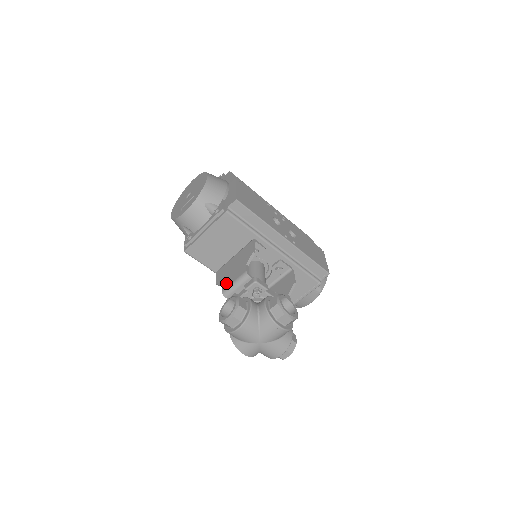
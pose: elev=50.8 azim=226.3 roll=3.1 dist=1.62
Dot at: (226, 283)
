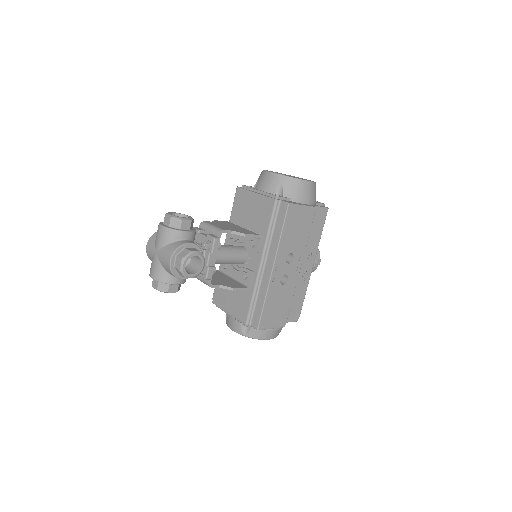
Dot at: (213, 223)
